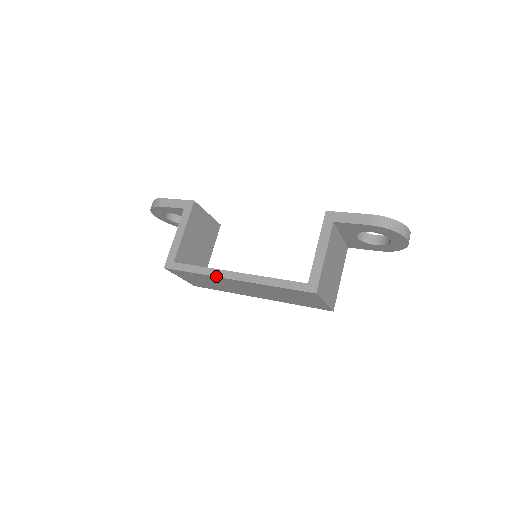
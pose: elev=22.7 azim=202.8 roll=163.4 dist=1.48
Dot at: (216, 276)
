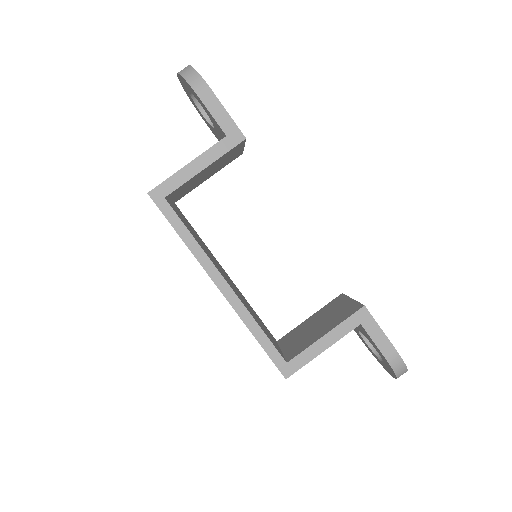
Dot at: (203, 266)
